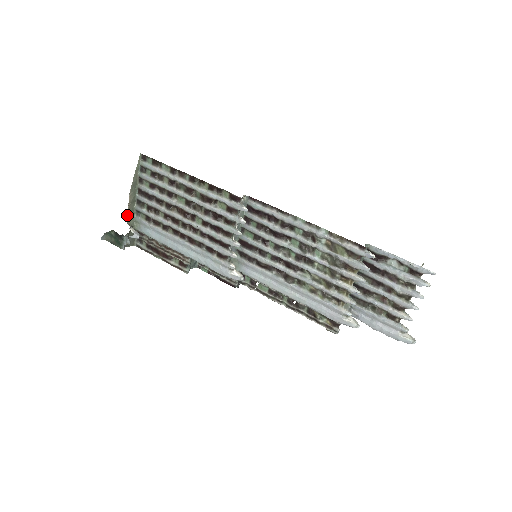
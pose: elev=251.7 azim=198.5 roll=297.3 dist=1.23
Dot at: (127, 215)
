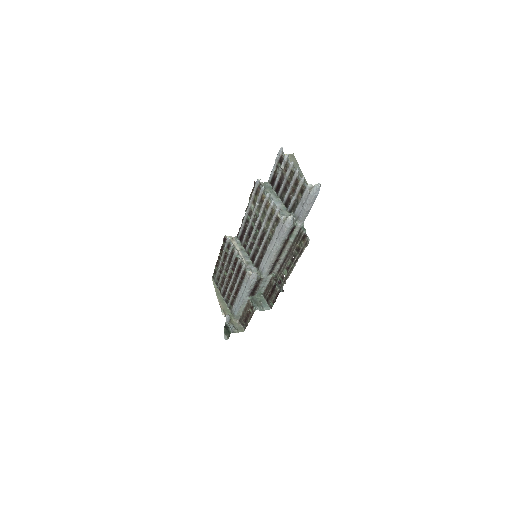
Dot at: (223, 312)
